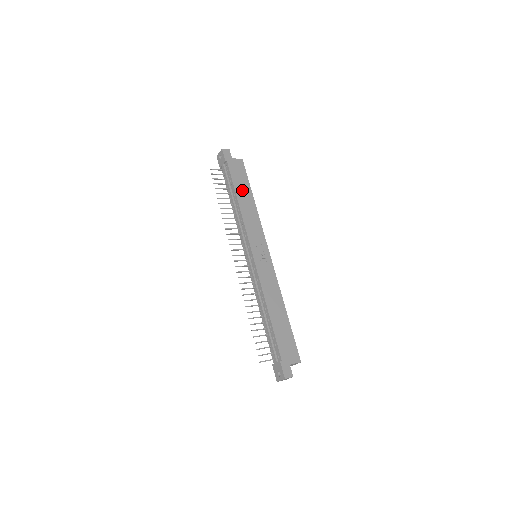
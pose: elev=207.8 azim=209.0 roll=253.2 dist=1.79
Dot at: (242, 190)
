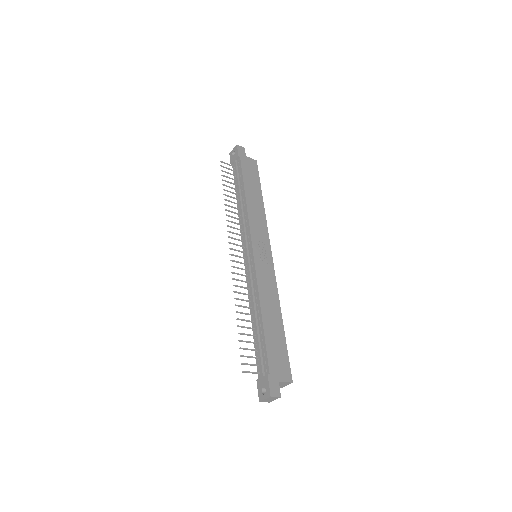
Dot at: (251, 187)
